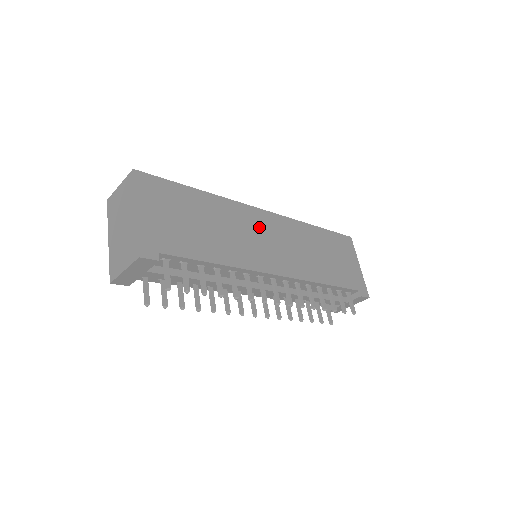
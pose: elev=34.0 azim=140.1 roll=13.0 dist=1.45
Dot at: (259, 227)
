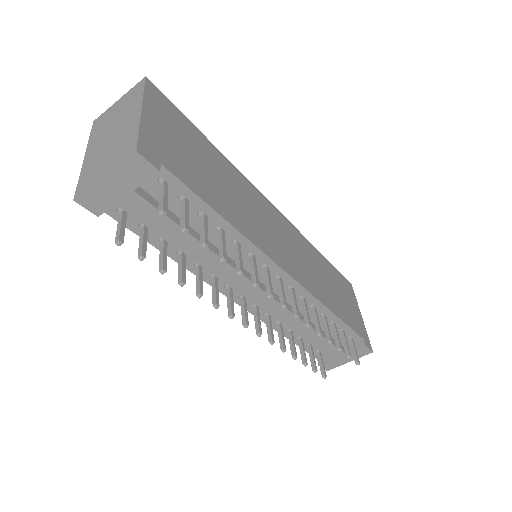
Dot at: (269, 217)
